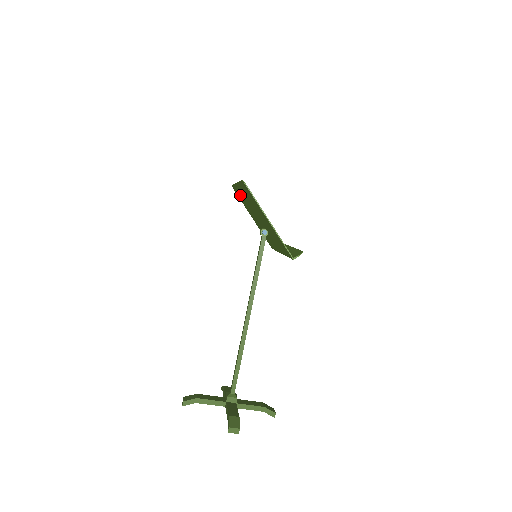
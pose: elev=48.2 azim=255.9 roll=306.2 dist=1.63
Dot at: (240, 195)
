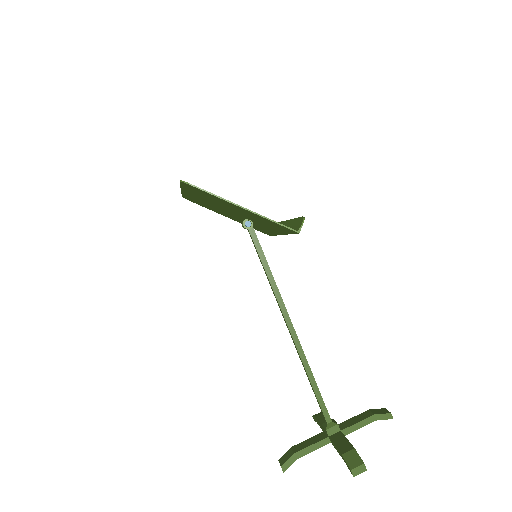
Dot at: (196, 201)
